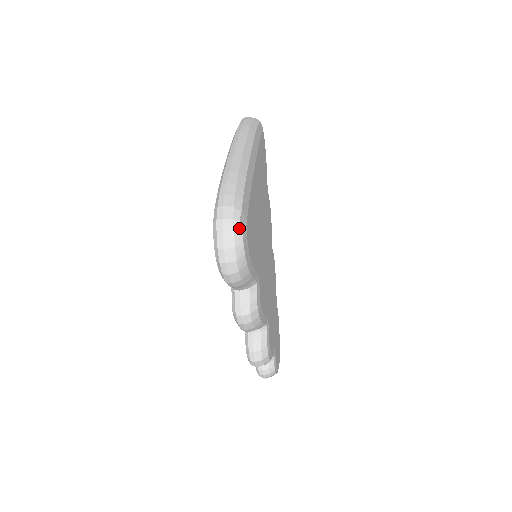
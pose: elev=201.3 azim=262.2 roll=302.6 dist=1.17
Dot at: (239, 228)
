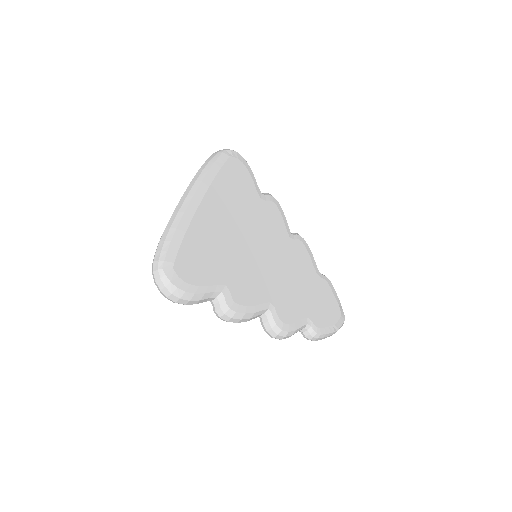
Dot at: (163, 274)
